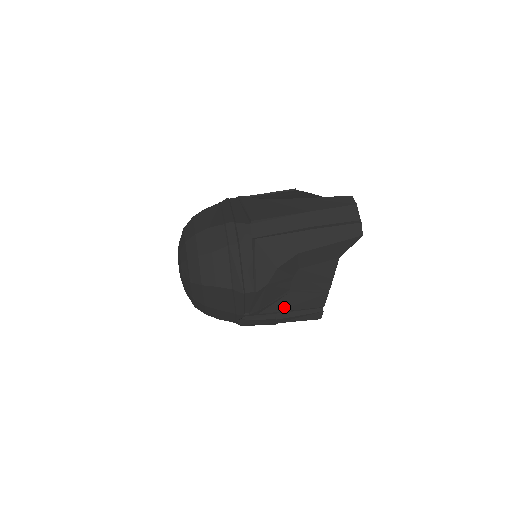
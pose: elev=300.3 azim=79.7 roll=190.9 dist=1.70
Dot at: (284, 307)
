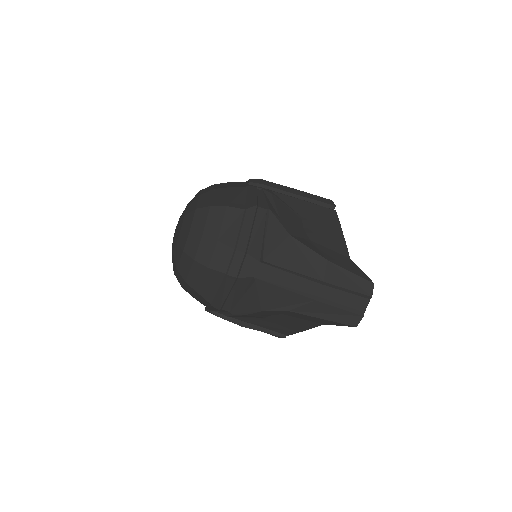
Dot at: (253, 322)
